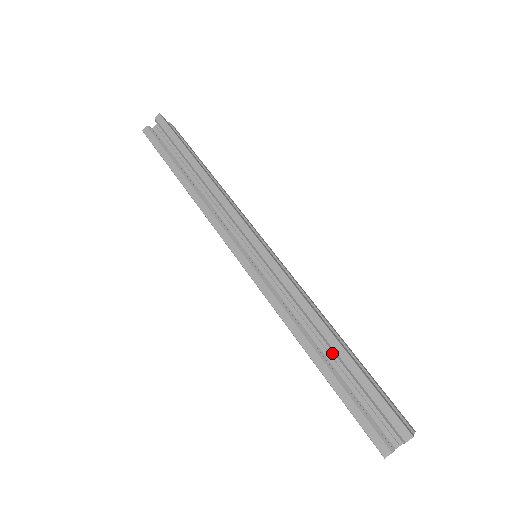
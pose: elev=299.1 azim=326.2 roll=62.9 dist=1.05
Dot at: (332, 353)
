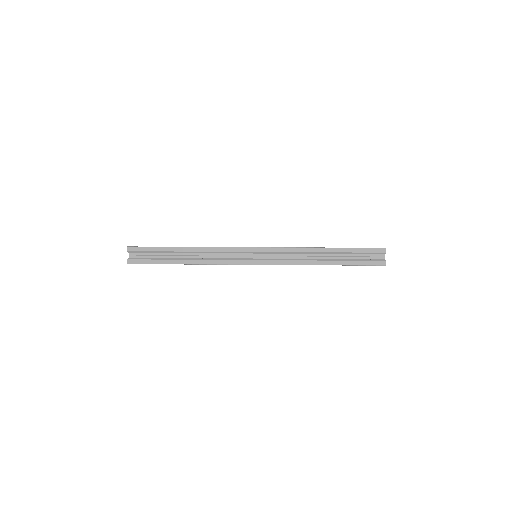
Dot at: (330, 255)
